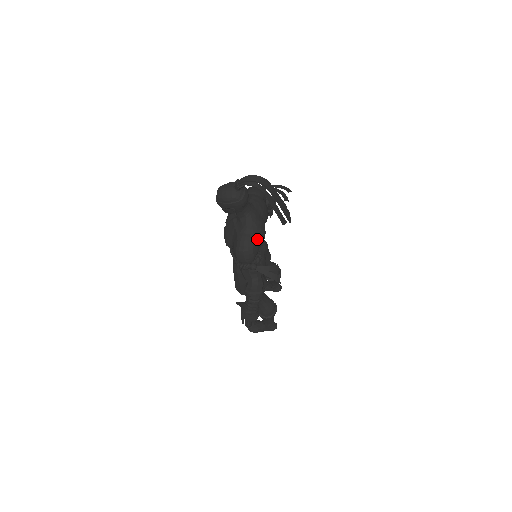
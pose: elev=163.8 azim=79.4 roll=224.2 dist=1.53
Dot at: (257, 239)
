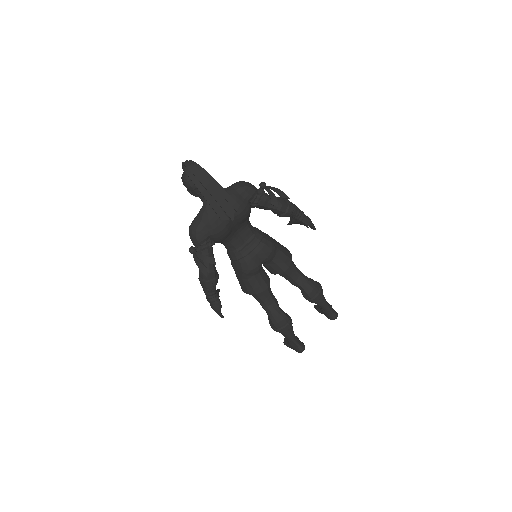
Dot at: (205, 227)
